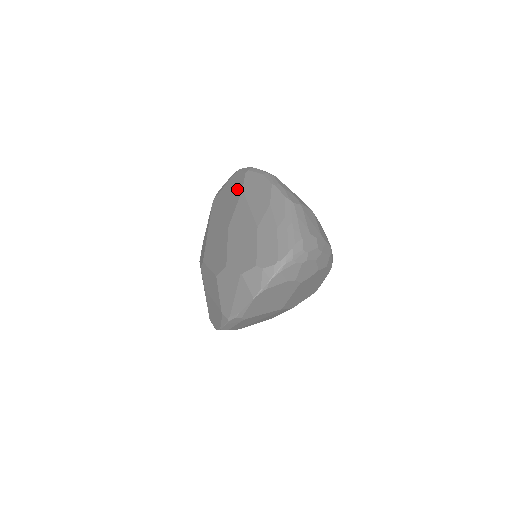
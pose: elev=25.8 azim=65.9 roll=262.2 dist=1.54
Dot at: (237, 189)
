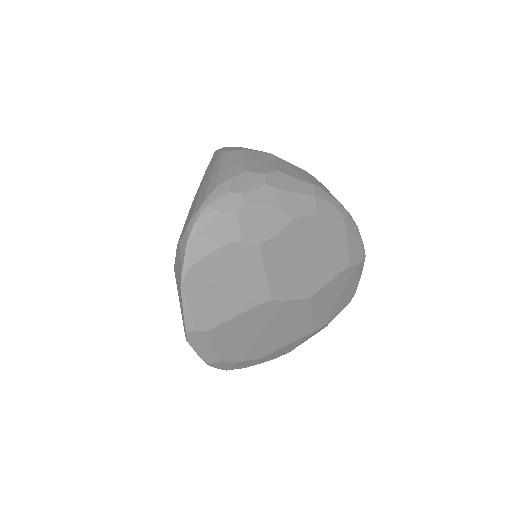
Dot at: occluded
